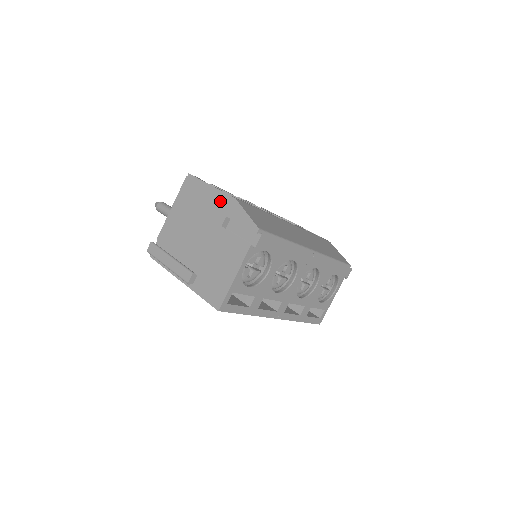
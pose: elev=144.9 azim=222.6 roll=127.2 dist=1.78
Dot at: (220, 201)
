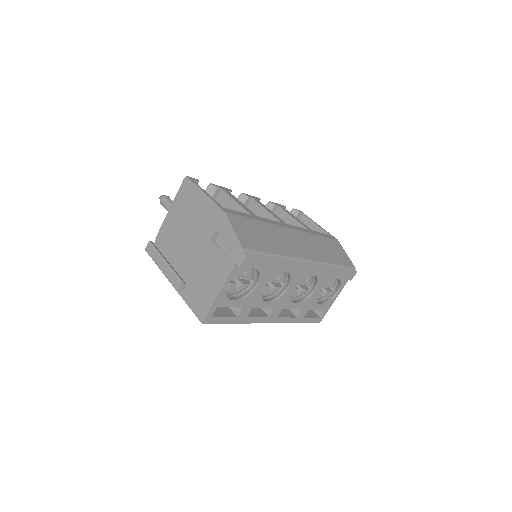
Dot at: (211, 212)
